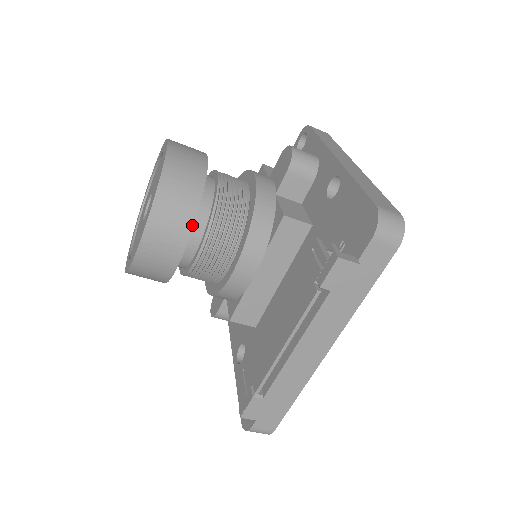
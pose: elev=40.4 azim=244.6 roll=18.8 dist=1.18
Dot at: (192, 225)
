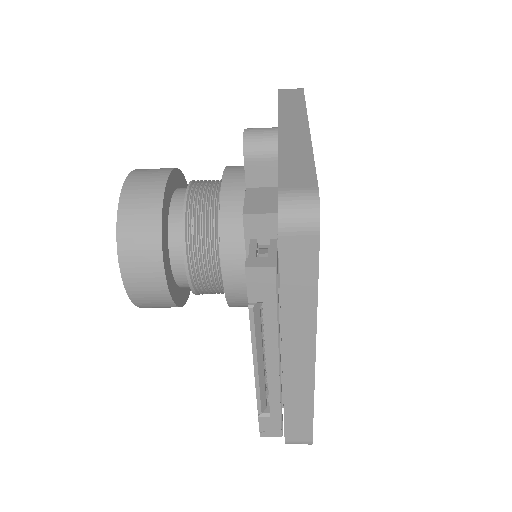
Dot at: (161, 254)
